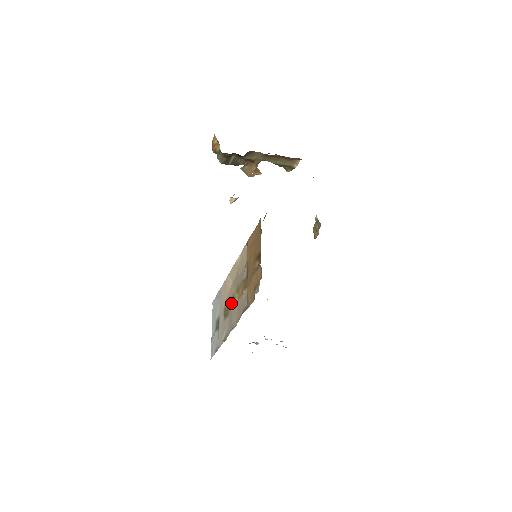
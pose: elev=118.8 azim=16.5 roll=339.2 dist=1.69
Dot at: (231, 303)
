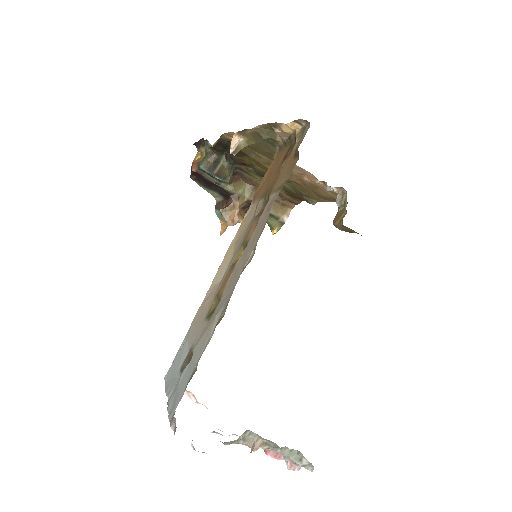
Dot at: (228, 274)
